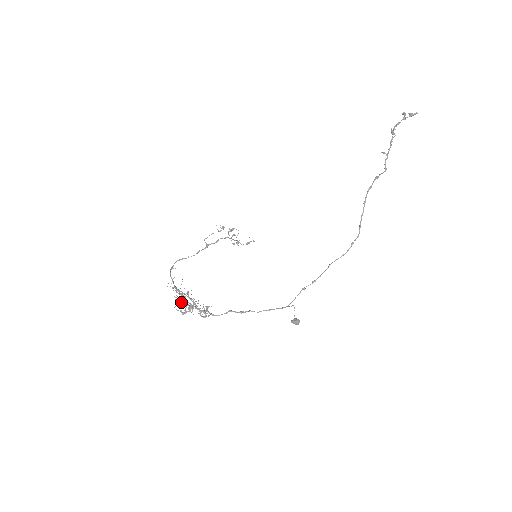
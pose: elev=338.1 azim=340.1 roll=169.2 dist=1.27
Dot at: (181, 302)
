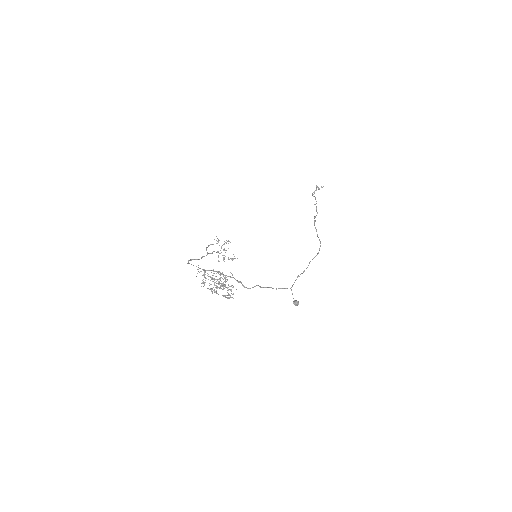
Dot at: (222, 274)
